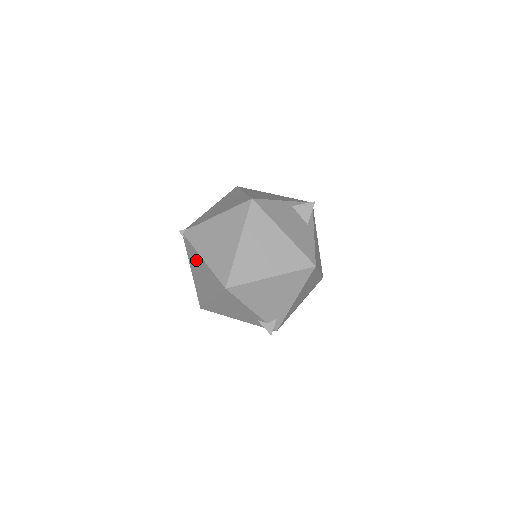
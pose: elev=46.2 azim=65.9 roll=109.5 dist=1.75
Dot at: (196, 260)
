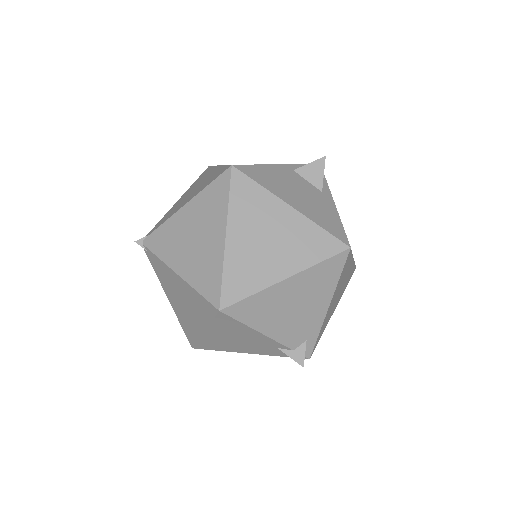
Dot at: (168, 278)
